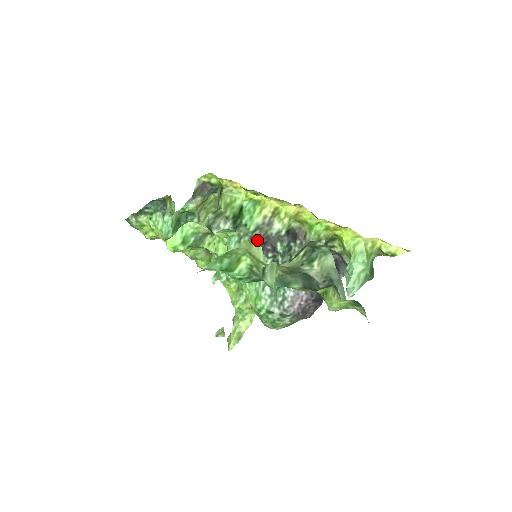
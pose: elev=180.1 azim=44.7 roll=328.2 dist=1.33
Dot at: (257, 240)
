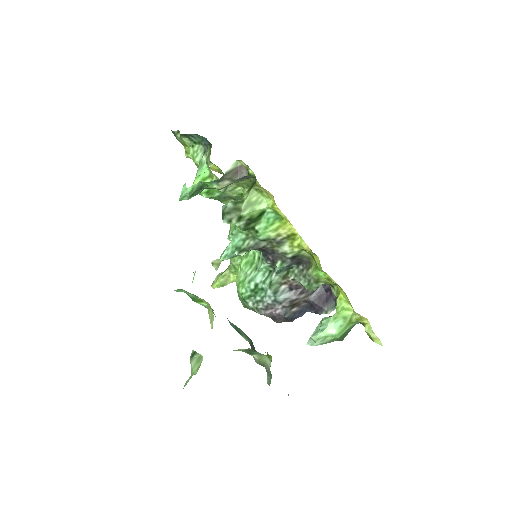
Dot at: occluded
